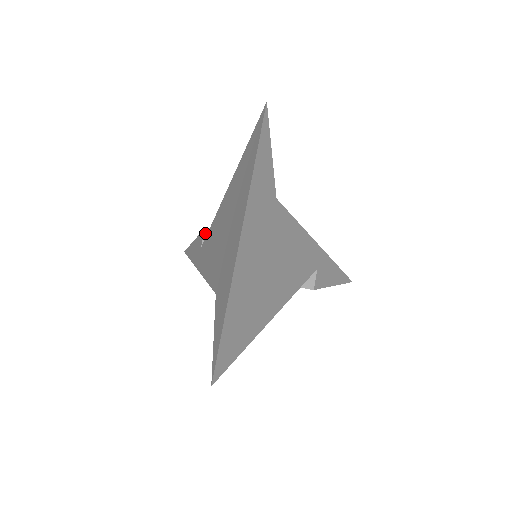
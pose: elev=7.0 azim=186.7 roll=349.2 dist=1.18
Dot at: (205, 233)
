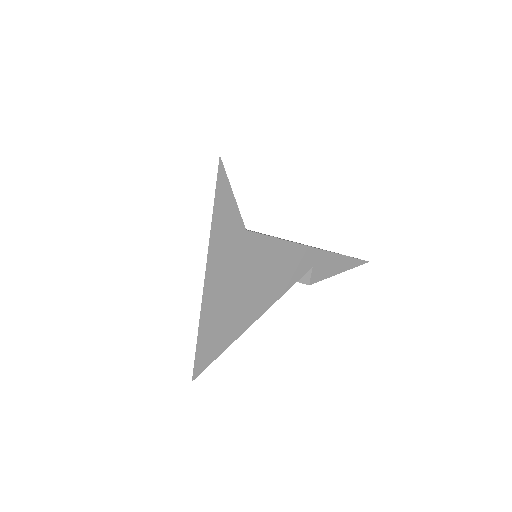
Dot at: occluded
